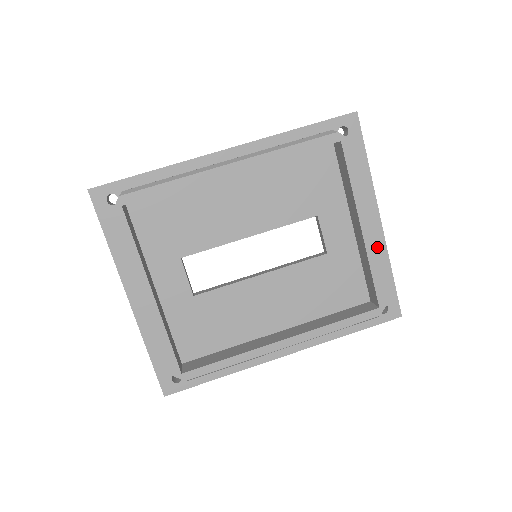
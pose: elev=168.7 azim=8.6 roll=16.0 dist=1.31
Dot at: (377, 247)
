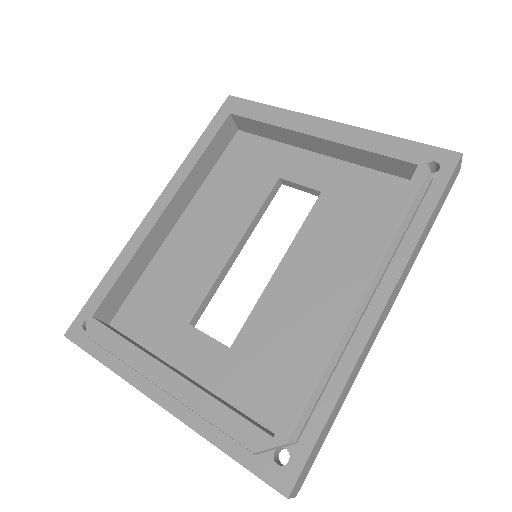
Dot at: (347, 132)
